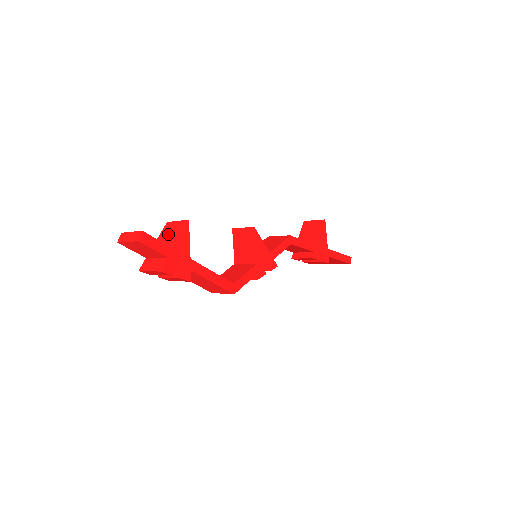
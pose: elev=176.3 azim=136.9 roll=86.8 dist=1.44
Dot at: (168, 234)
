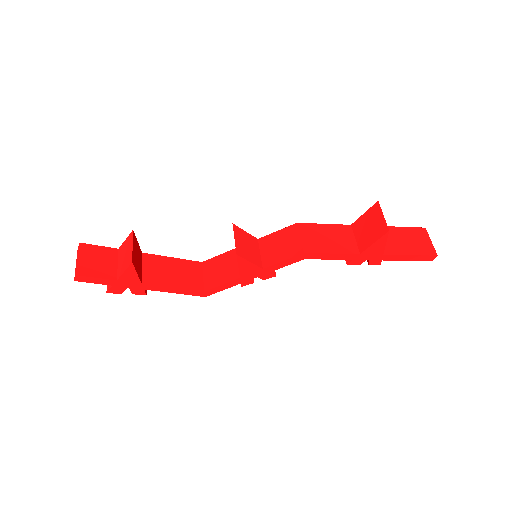
Dot at: (125, 252)
